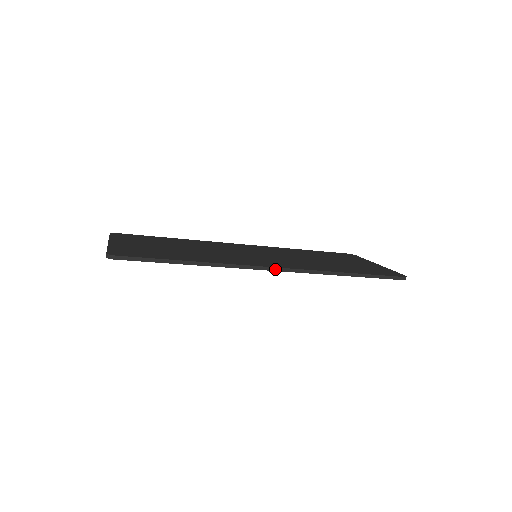
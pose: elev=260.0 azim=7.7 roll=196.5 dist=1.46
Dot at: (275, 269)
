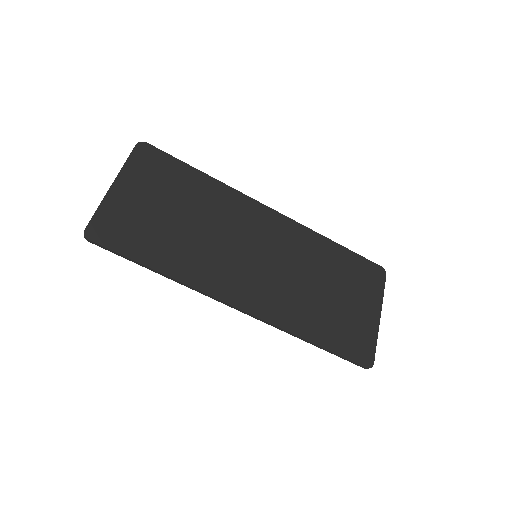
Dot at: (239, 310)
